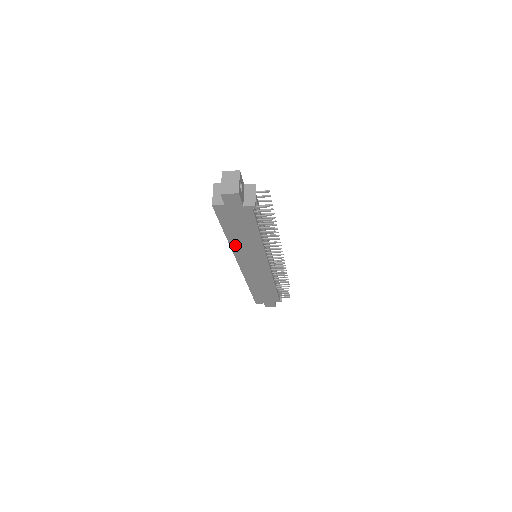
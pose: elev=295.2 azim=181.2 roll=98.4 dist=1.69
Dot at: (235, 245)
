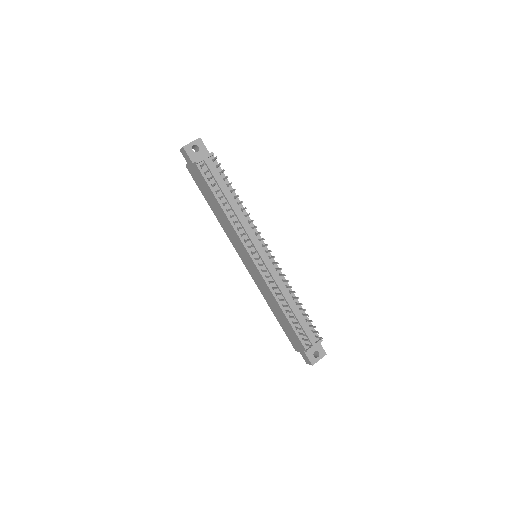
Dot at: (222, 224)
